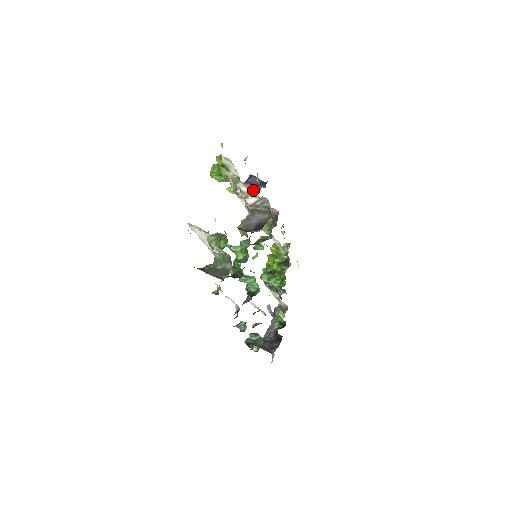
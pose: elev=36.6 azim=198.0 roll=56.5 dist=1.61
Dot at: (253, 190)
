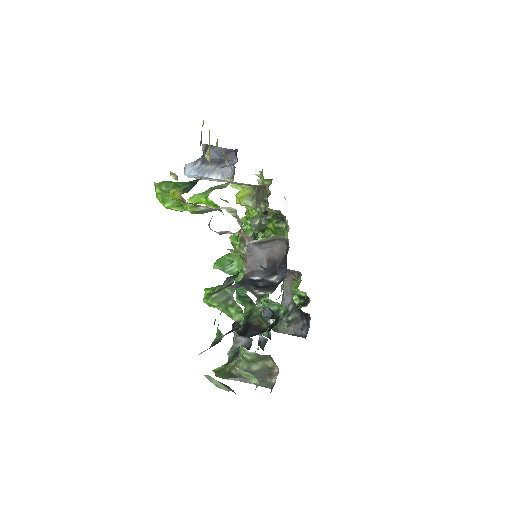
Dot at: (222, 175)
